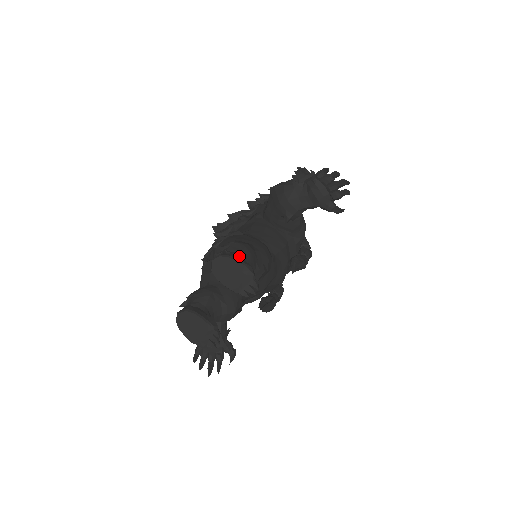
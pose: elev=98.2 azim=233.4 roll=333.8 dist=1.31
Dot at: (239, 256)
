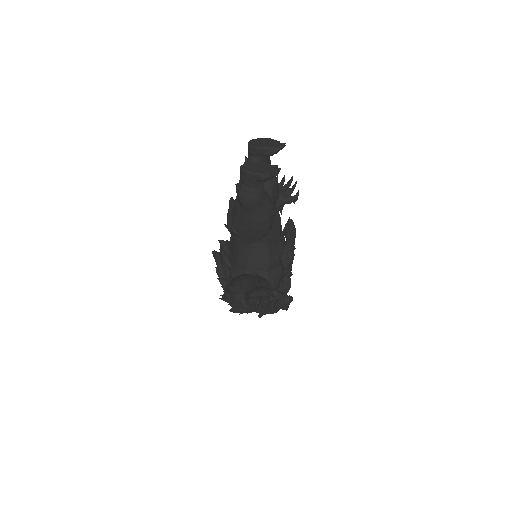
Dot at: occluded
